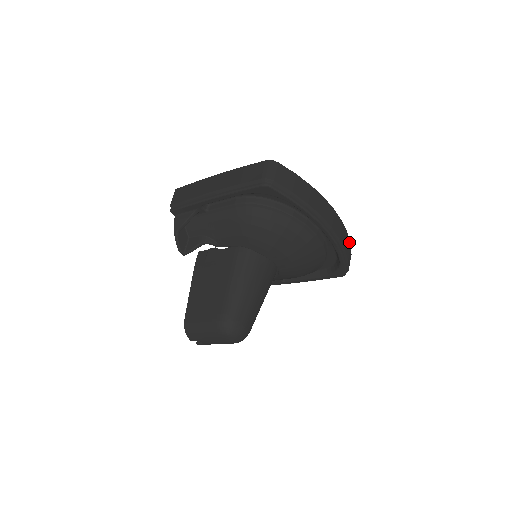
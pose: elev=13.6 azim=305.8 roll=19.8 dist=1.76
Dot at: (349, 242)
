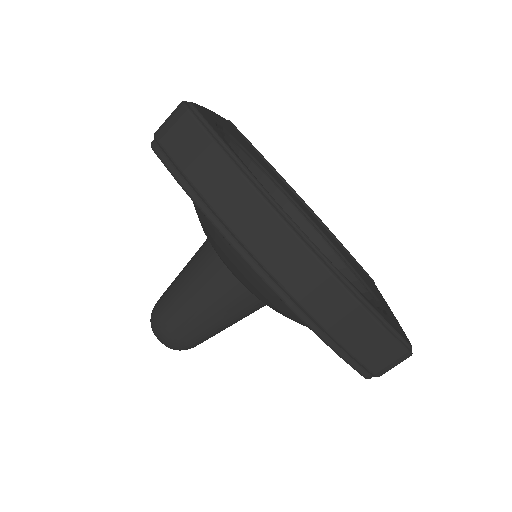
Dot at: (372, 323)
